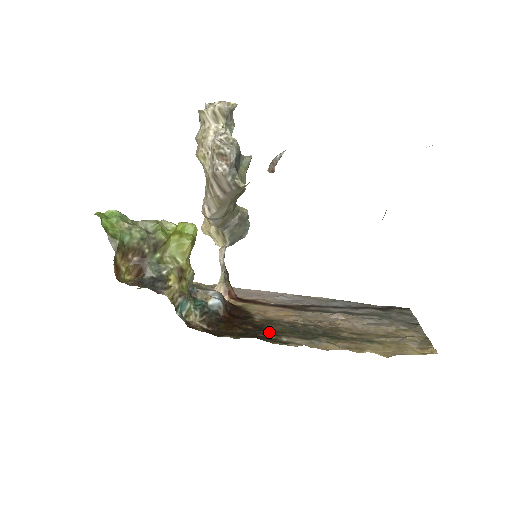
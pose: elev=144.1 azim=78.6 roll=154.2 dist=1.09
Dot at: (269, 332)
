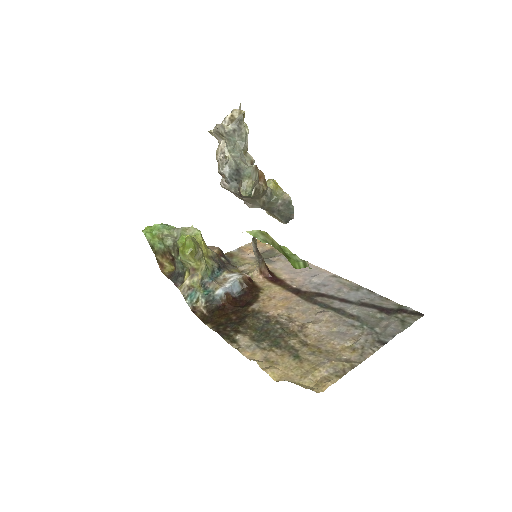
Dot at: (236, 327)
